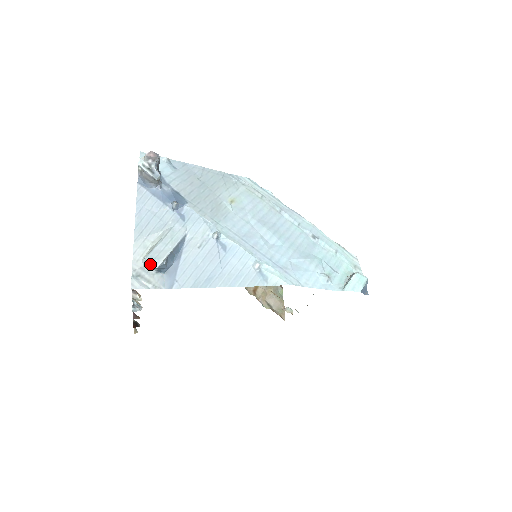
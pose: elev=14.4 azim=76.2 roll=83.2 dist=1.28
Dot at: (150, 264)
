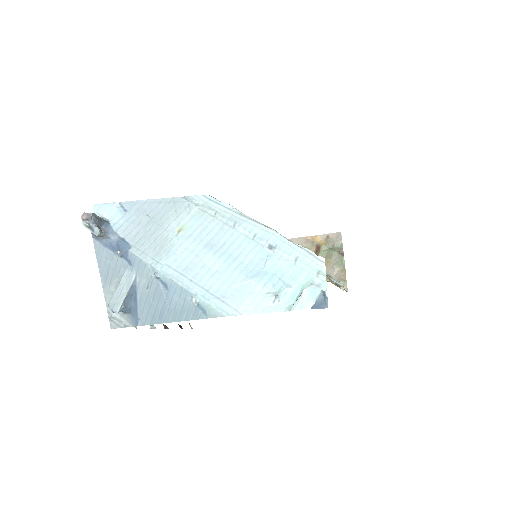
Dot at: (112, 310)
